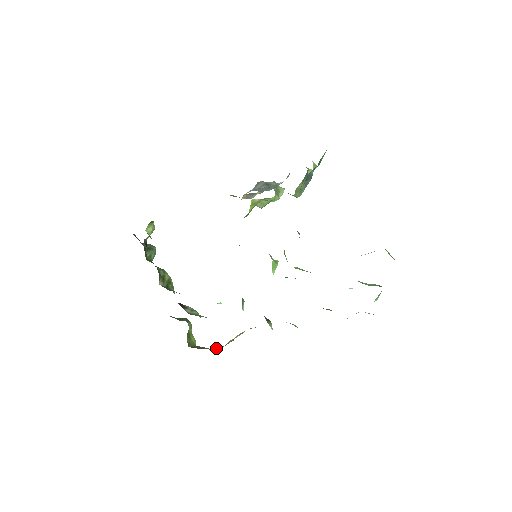
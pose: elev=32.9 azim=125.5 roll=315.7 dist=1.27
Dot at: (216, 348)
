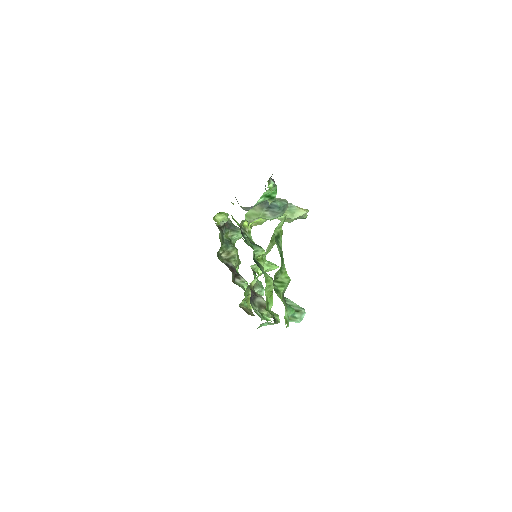
Dot at: (252, 315)
